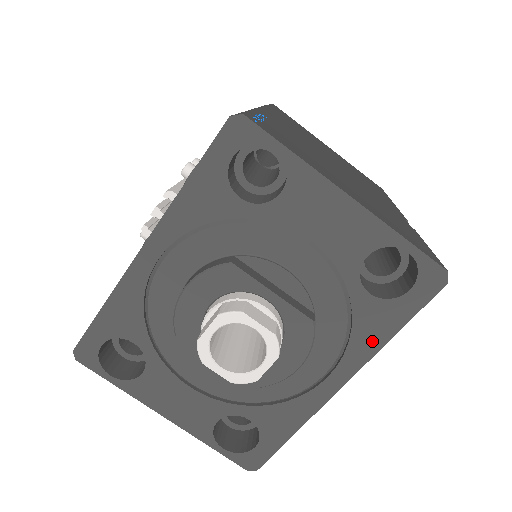
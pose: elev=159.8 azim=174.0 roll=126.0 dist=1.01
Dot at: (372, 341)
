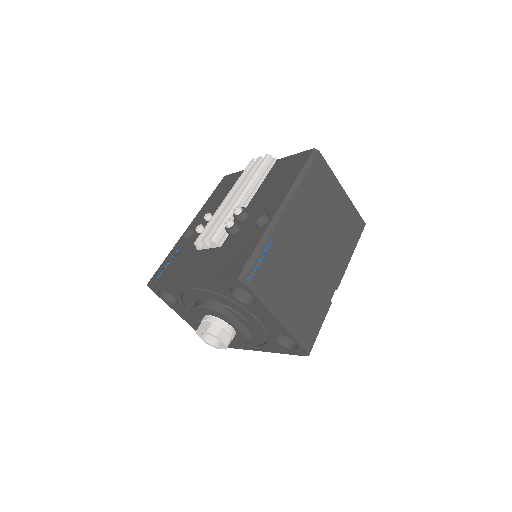
Dot at: (273, 350)
